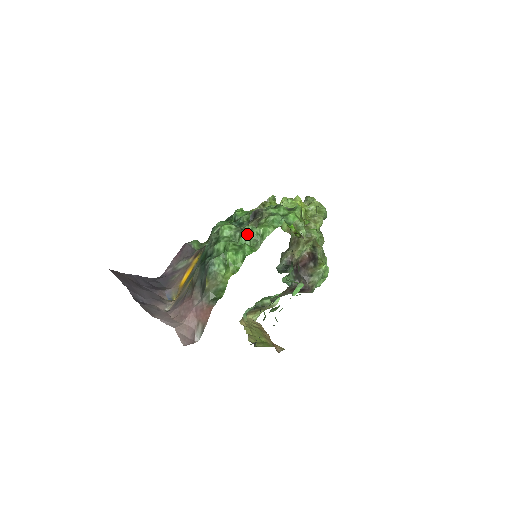
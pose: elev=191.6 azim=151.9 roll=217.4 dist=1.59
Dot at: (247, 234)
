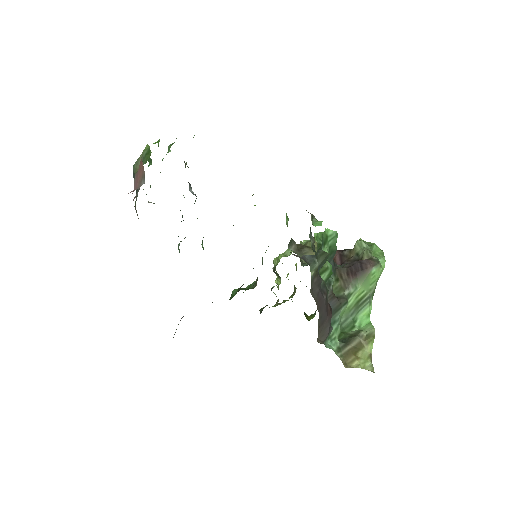
Dot at: occluded
